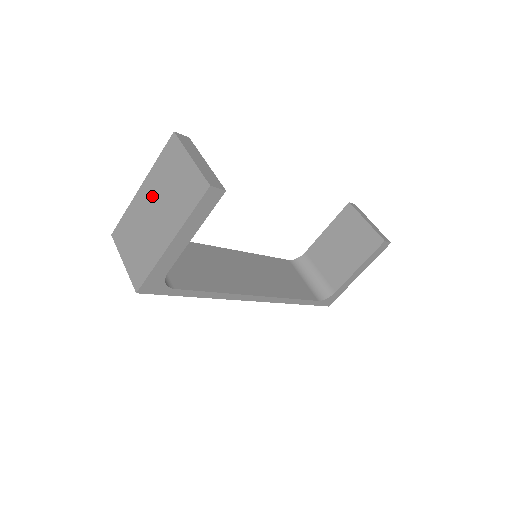
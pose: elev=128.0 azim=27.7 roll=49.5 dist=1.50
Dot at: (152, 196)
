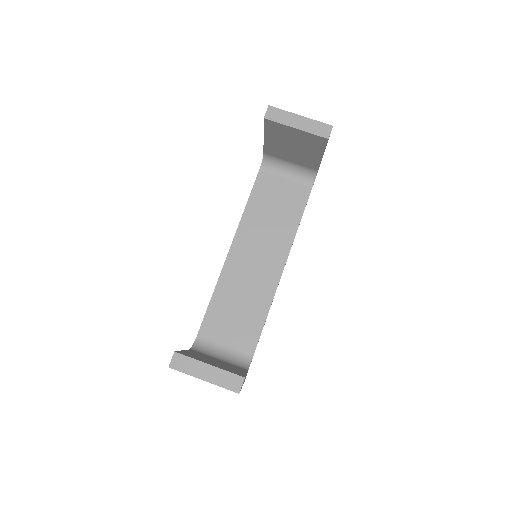
Dot at: occluded
